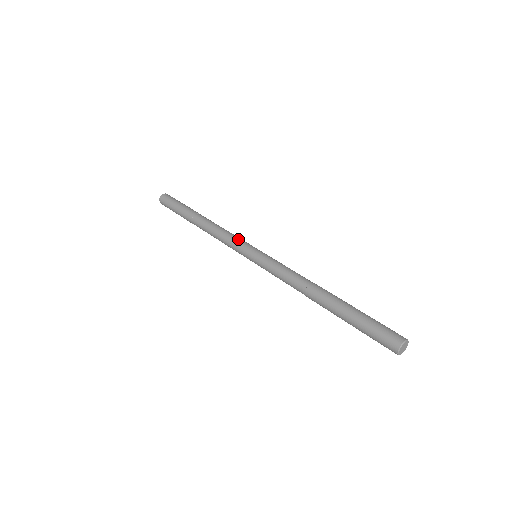
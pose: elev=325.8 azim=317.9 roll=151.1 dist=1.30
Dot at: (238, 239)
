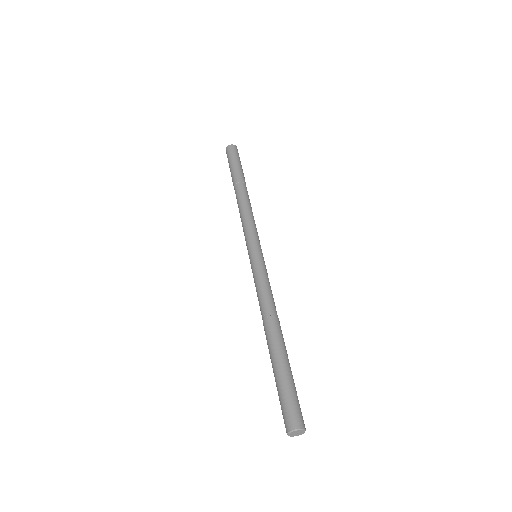
Dot at: (252, 230)
